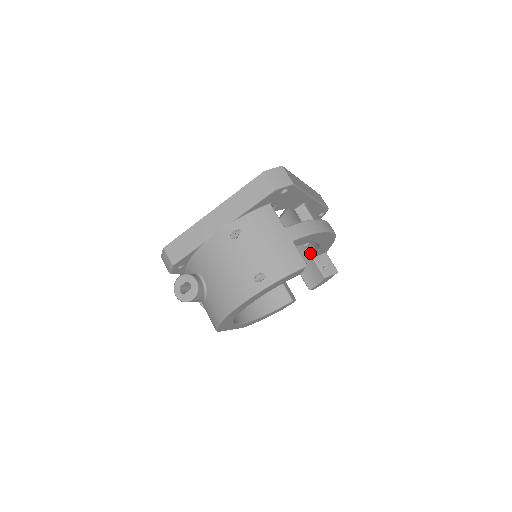
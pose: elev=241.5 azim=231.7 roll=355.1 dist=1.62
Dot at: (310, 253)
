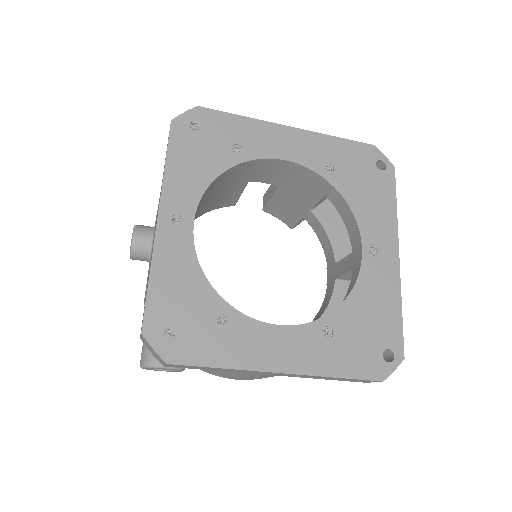
Dot at: (306, 216)
